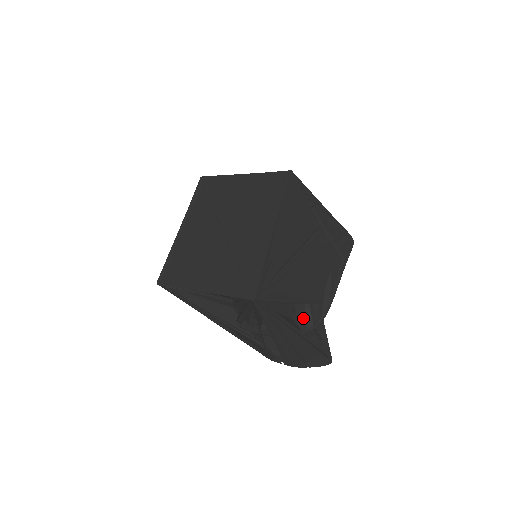
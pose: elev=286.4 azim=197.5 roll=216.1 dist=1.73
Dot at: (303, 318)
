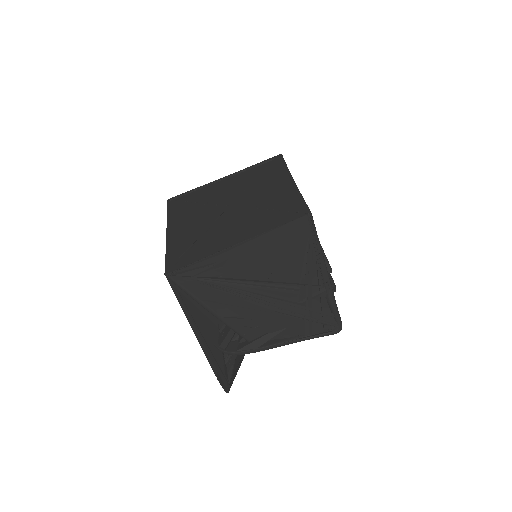
Dot at: (224, 335)
